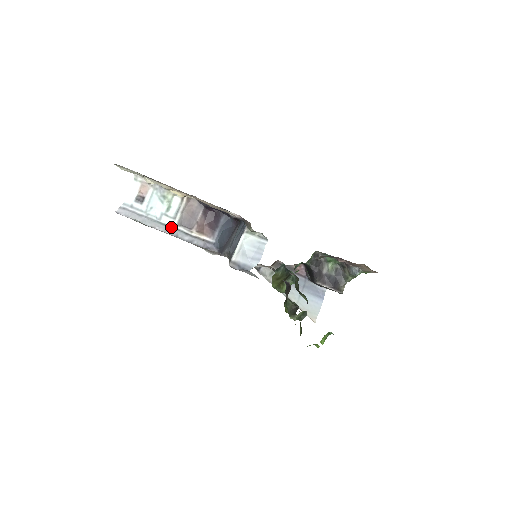
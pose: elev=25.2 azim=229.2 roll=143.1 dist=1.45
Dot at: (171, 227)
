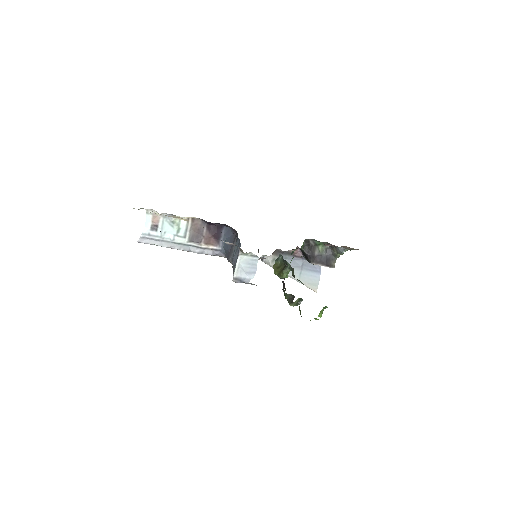
Dot at: (184, 244)
